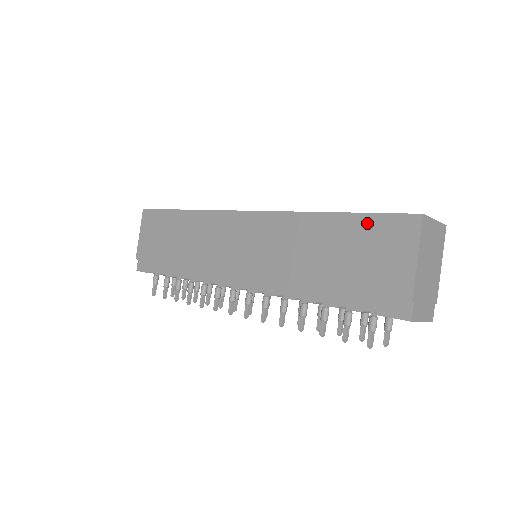
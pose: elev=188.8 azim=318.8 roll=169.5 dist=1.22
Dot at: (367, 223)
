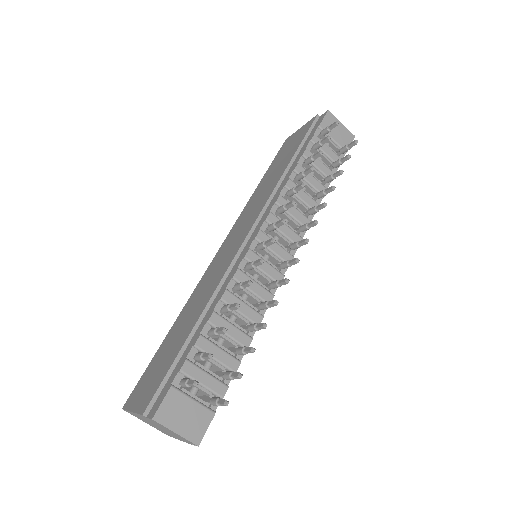
Dot at: (275, 160)
